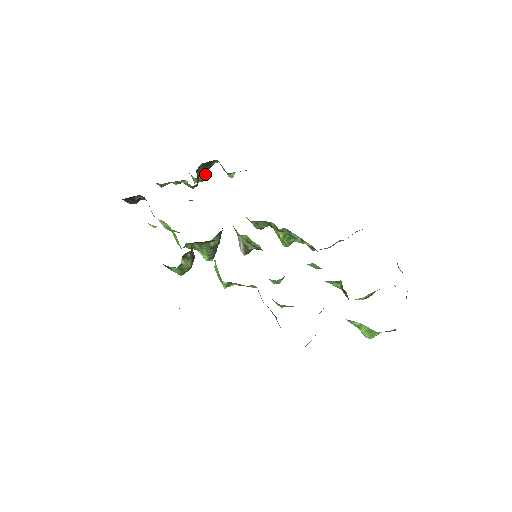
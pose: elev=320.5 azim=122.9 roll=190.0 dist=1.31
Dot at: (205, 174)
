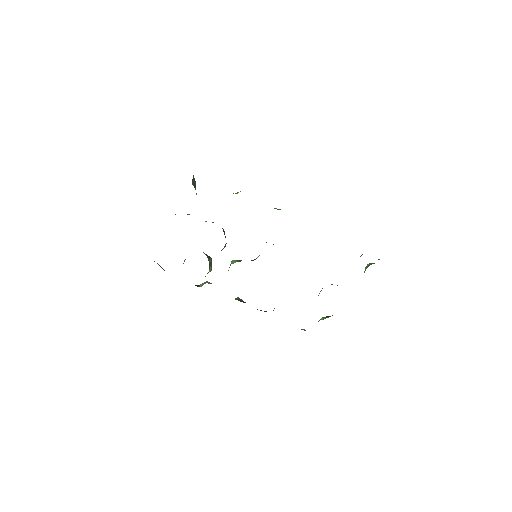
Dot at: occluded
